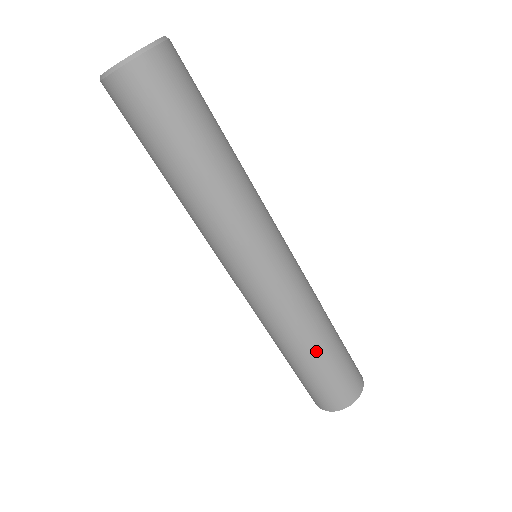
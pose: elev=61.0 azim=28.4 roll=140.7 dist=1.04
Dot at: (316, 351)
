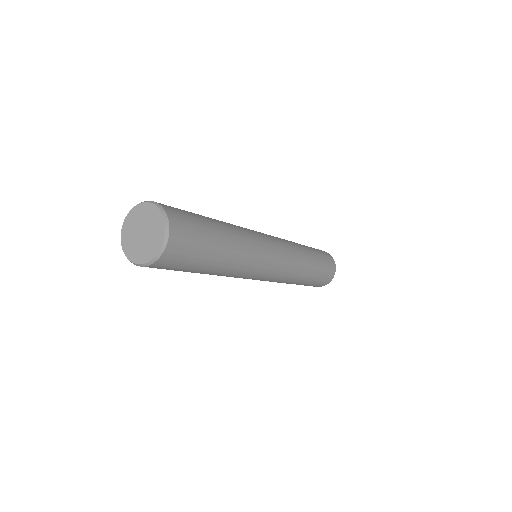
Dot at: (299, 283)
